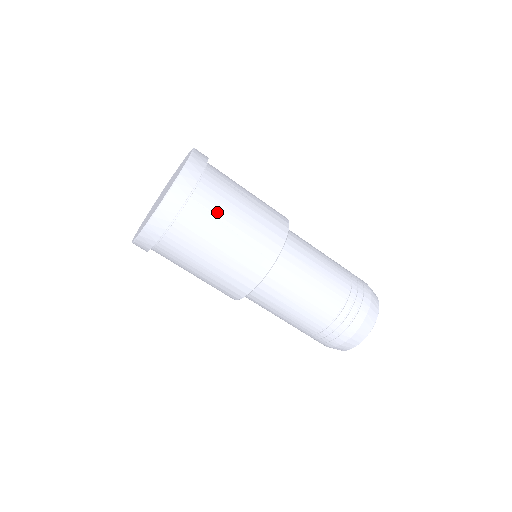
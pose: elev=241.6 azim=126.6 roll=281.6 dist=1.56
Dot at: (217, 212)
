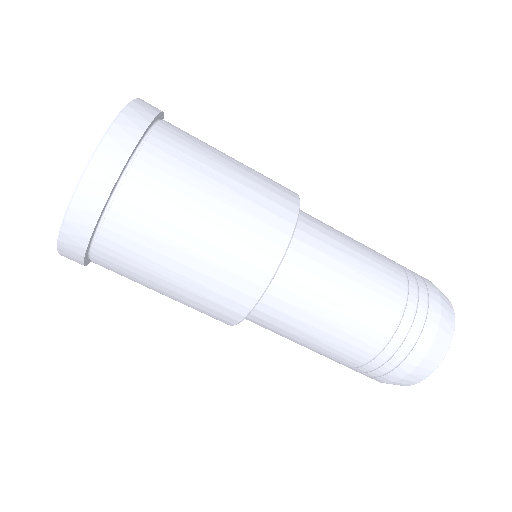
Dot at: (163, 217)
